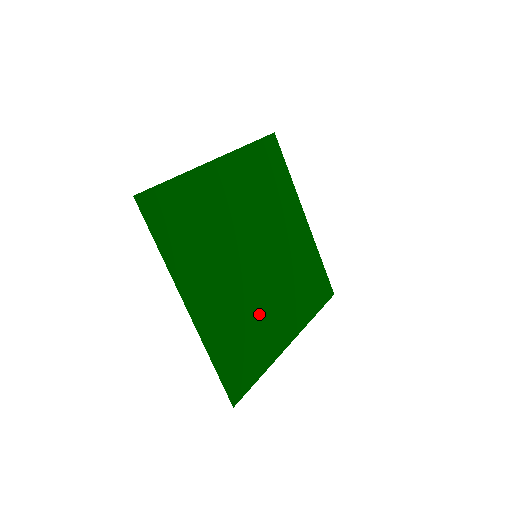
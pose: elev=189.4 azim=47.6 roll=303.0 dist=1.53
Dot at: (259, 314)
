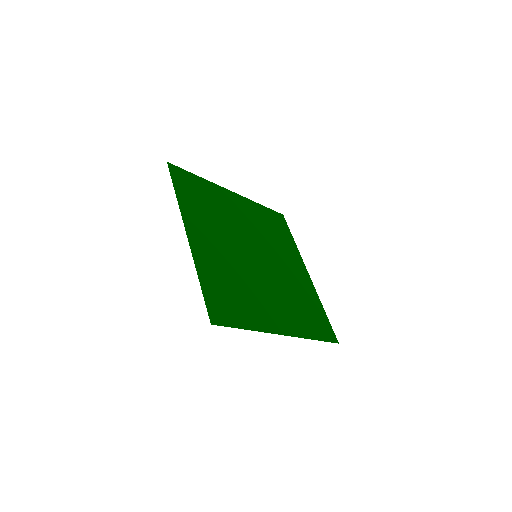
Dot at: (252, 289)
